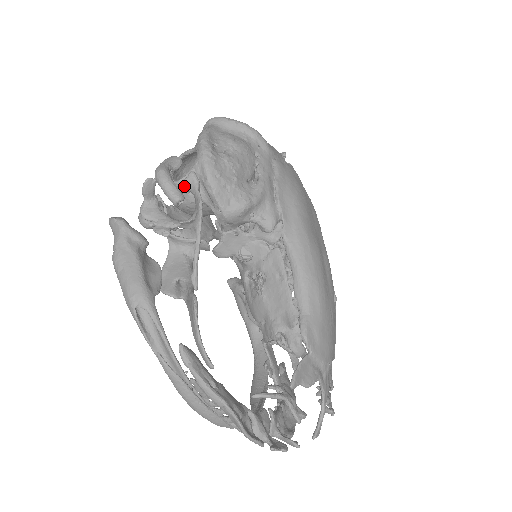
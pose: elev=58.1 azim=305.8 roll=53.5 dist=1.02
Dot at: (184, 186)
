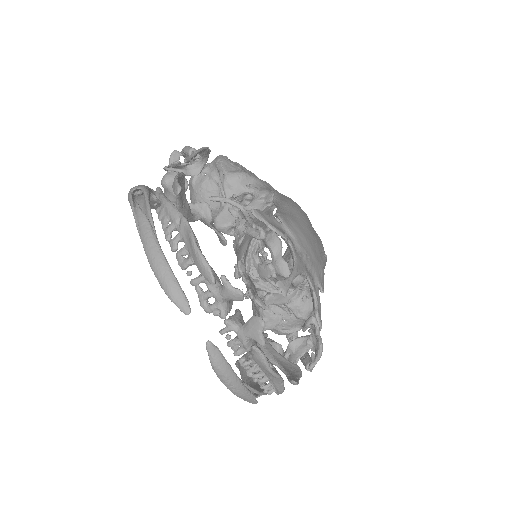
Dot at: occluded
